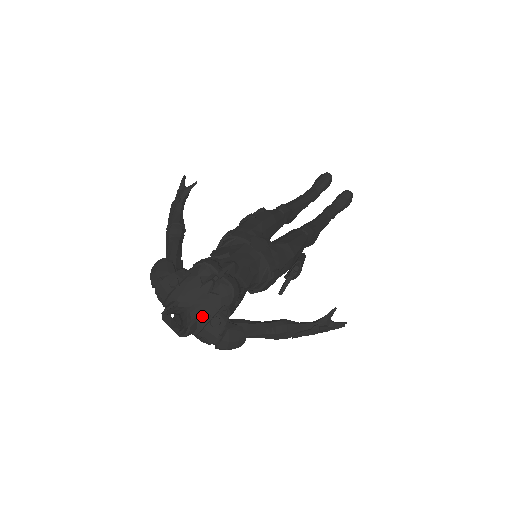
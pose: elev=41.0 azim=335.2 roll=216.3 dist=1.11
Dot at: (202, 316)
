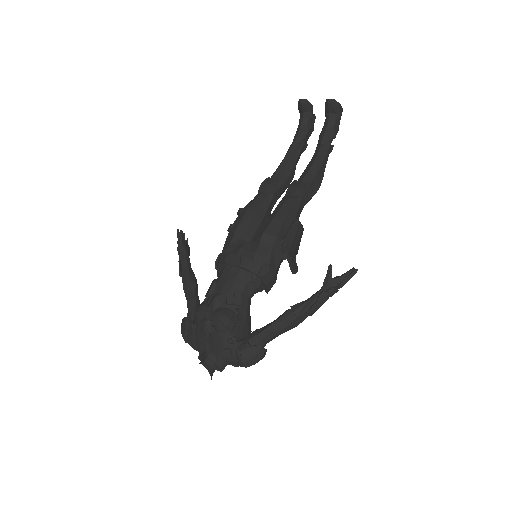
Dot at: (219, 352)
